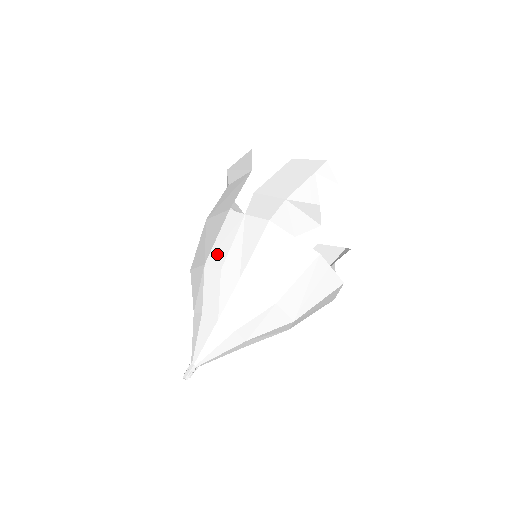
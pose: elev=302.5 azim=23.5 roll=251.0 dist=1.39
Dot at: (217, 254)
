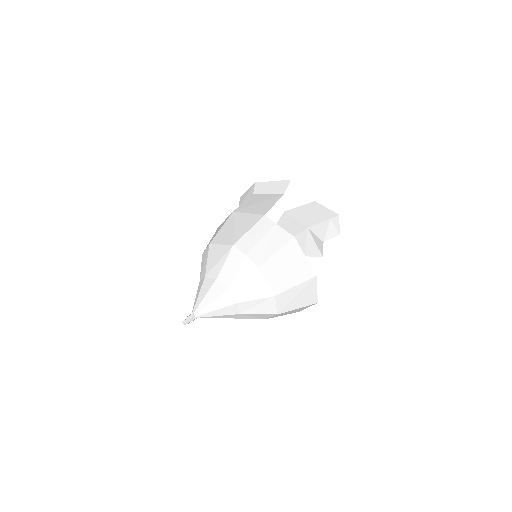
Dot at: (246, 242)
